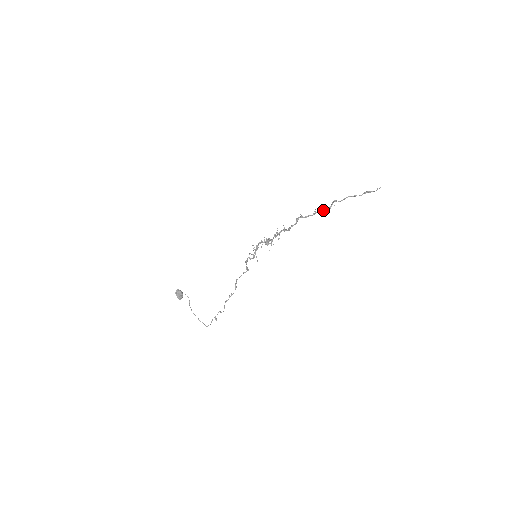
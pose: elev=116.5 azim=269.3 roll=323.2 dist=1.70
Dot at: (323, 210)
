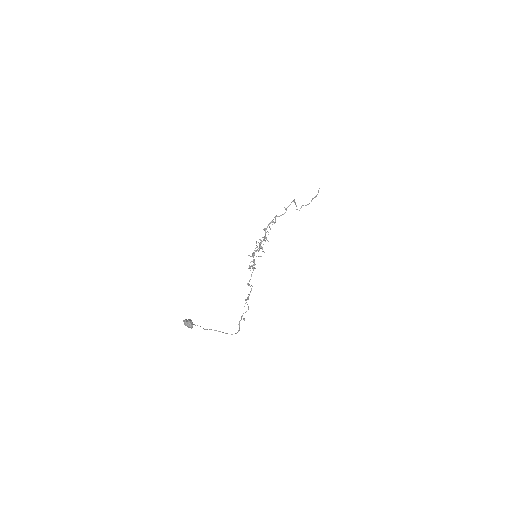
Dot at: (290, 204)
